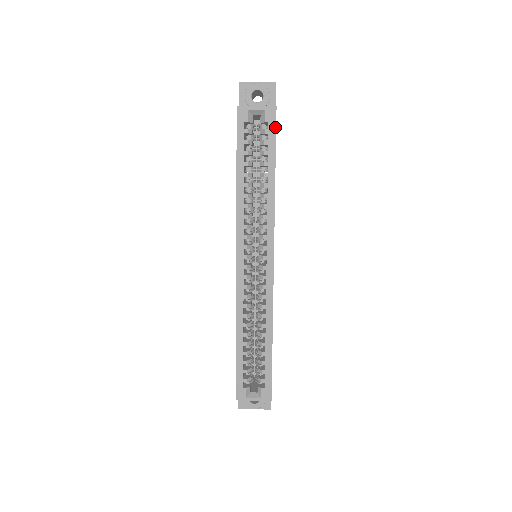
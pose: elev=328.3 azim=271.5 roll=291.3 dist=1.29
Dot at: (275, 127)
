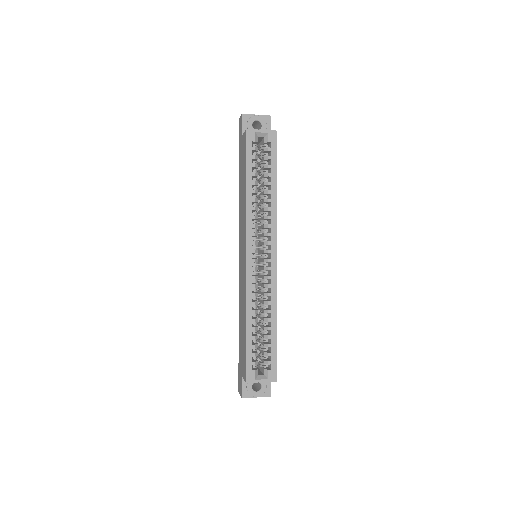
Dot at: (276, 146)
